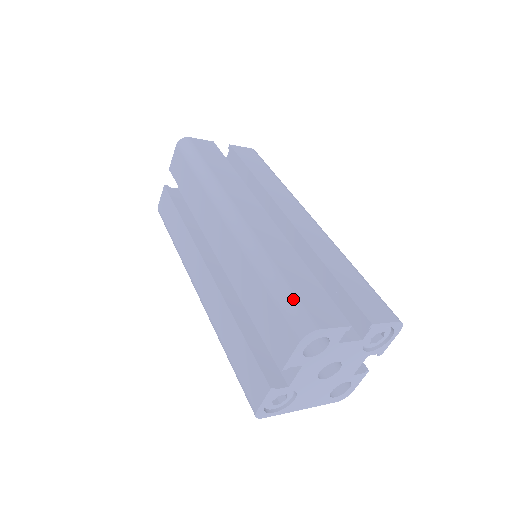
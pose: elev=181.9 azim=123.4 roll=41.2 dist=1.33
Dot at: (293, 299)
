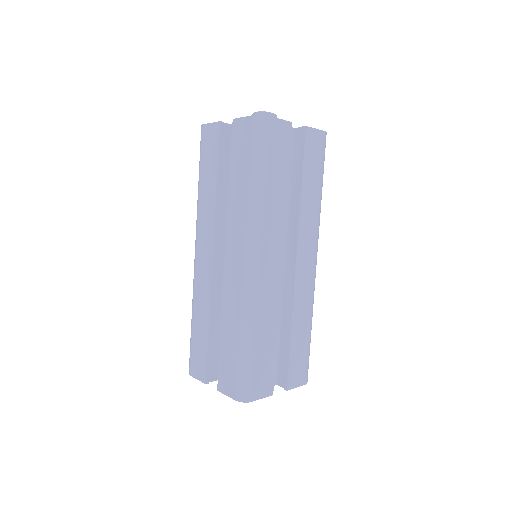
Dot at: (250, 373)
